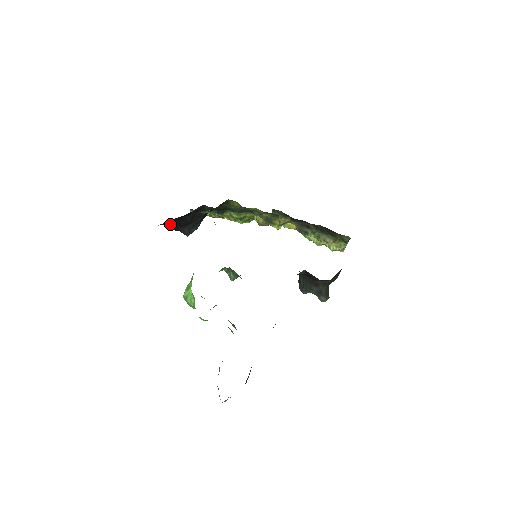
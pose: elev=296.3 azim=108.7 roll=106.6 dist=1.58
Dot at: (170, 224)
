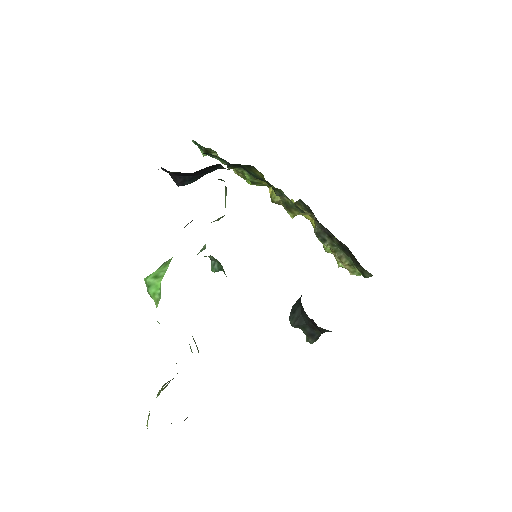
Dot at: occluded
